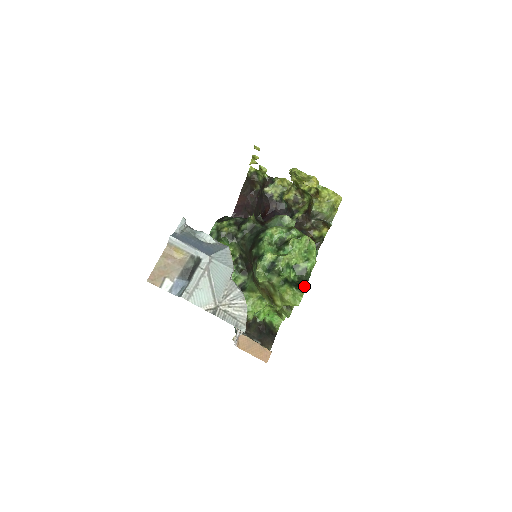
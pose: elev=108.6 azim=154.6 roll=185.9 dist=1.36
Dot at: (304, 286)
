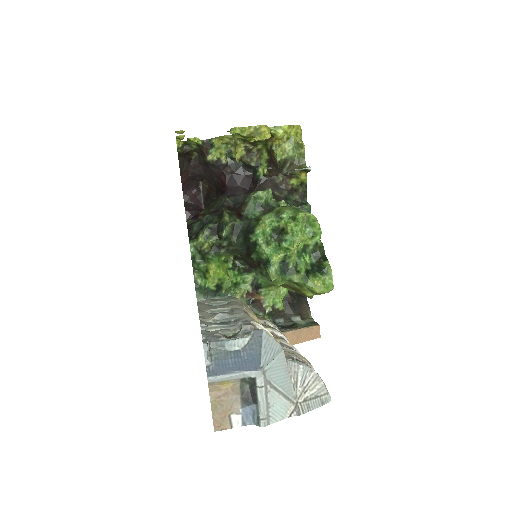
Dot at: (327, 266)
